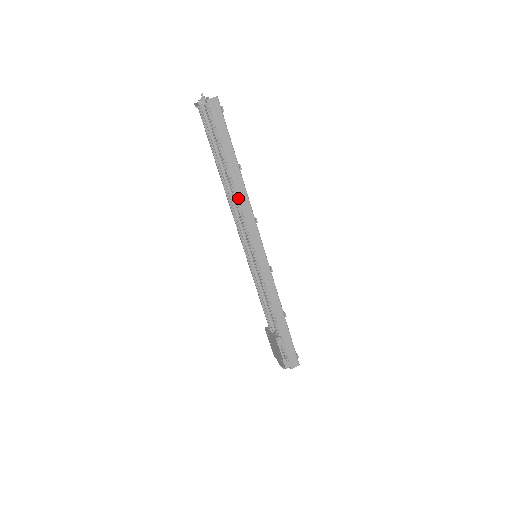
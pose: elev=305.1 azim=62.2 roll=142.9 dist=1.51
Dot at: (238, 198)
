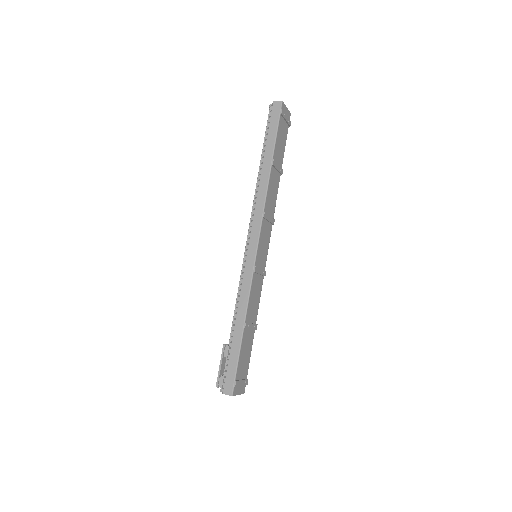
Dot at: (258, 187)
